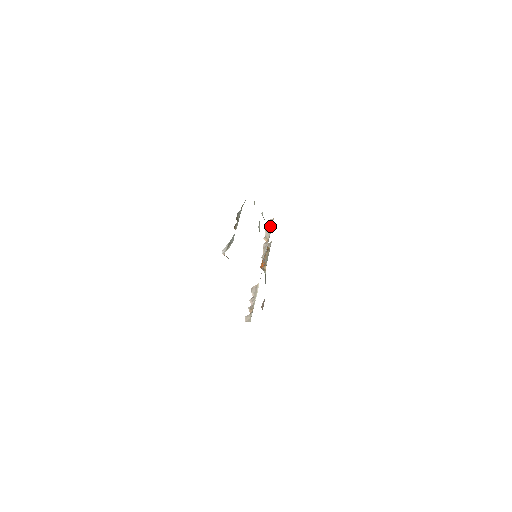
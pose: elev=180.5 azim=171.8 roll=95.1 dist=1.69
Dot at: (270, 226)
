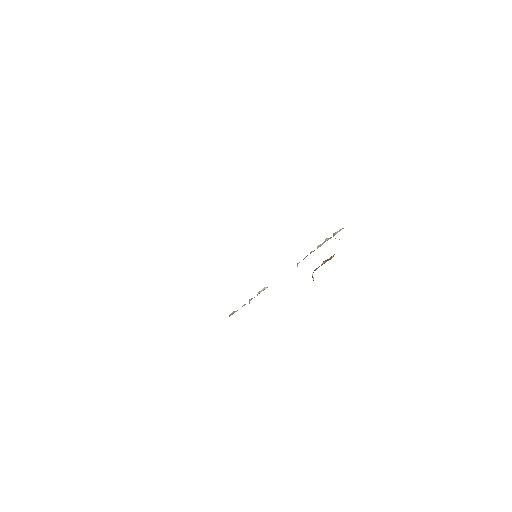
Dot at: (334, 235)
